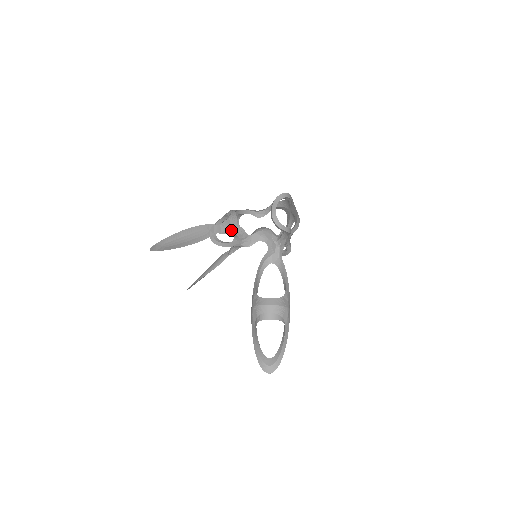
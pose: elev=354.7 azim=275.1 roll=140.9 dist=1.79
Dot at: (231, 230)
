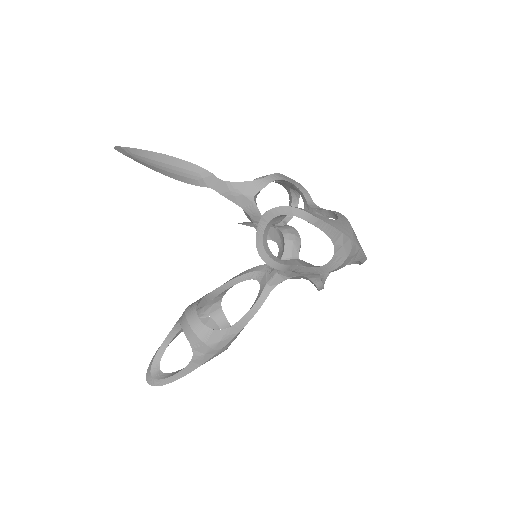
Dot at: (239, 199)
